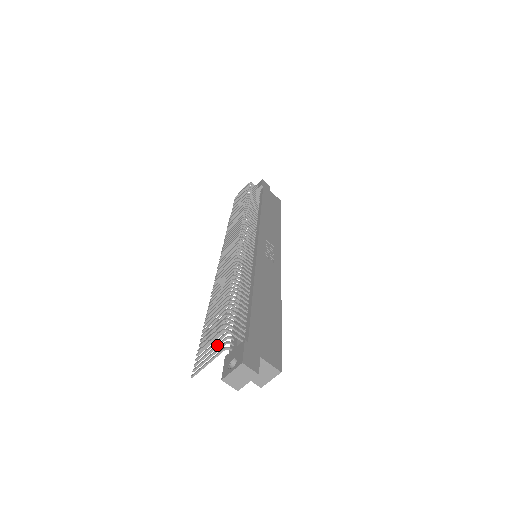
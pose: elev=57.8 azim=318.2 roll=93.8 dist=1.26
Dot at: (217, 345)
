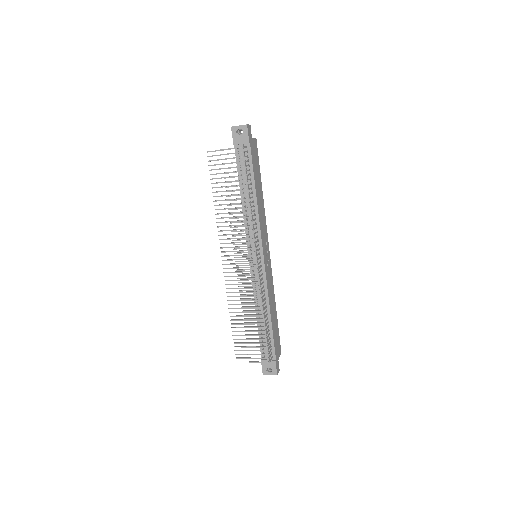
Dot at: occluded
